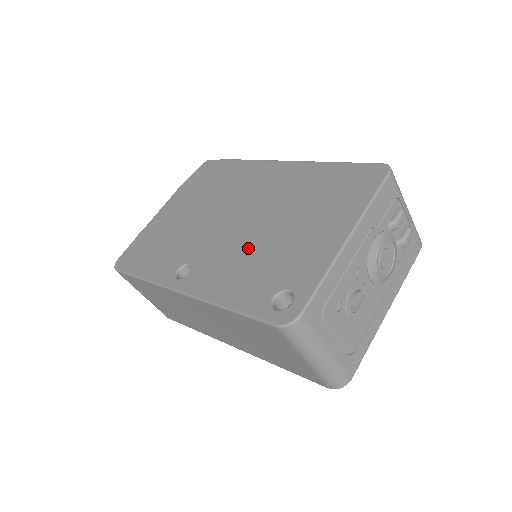
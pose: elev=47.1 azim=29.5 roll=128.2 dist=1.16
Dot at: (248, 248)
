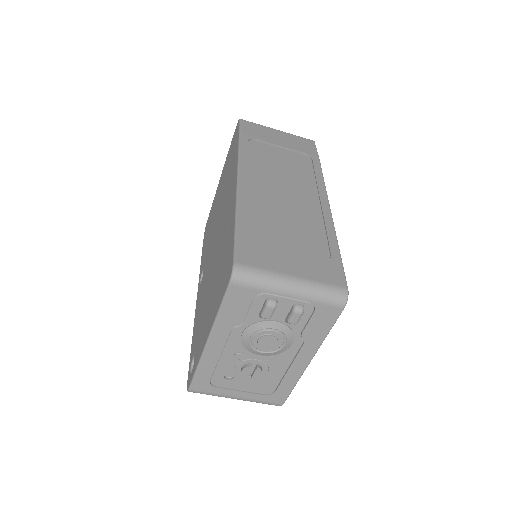
Dot at: (206, 289)
